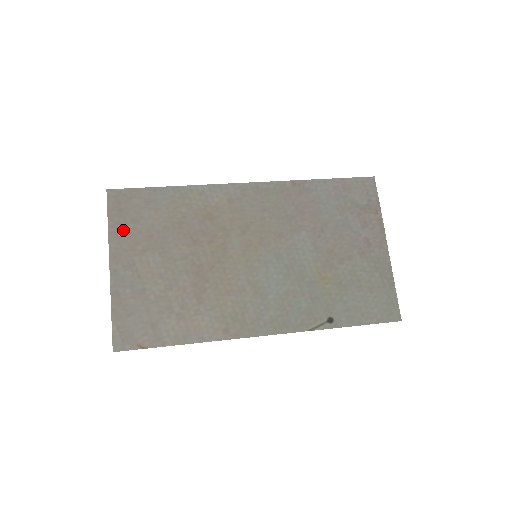
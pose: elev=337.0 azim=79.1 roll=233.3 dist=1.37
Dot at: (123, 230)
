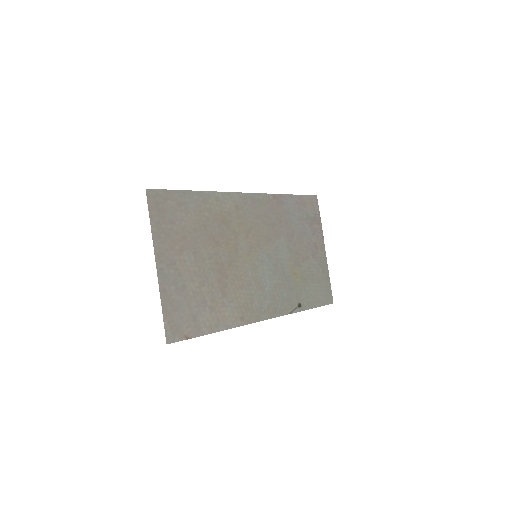
Dot at: (163, 230)
